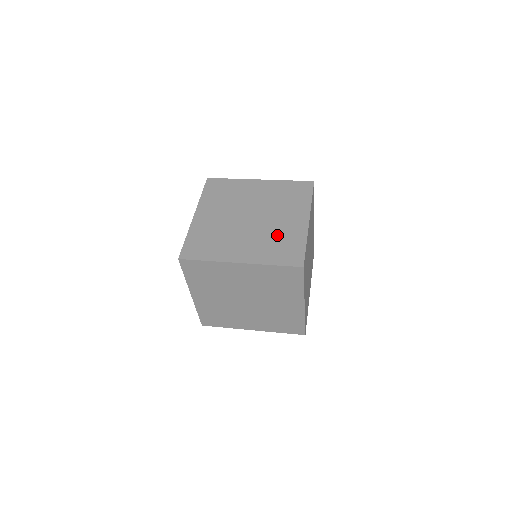
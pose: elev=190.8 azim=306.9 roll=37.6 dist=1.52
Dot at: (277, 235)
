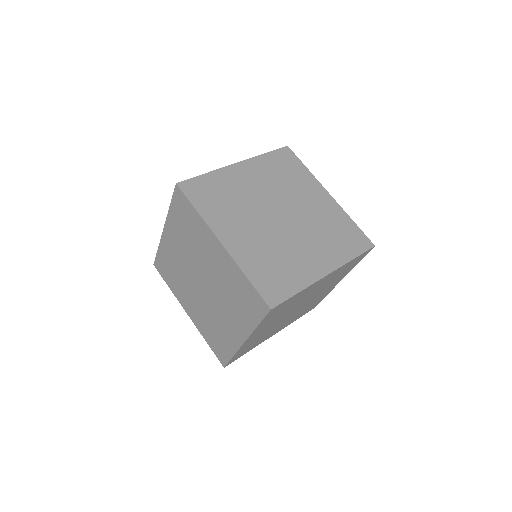
Dot at: (216, 324)
